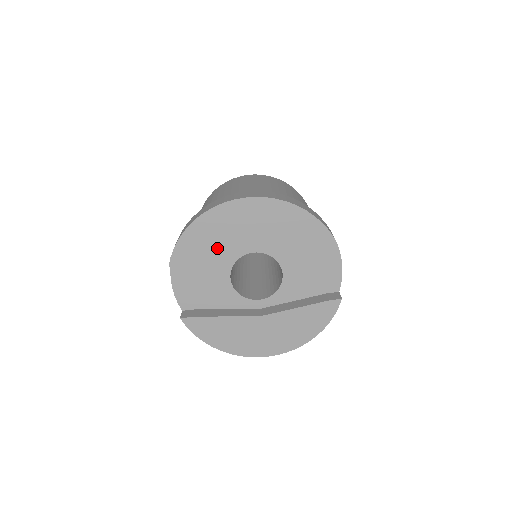
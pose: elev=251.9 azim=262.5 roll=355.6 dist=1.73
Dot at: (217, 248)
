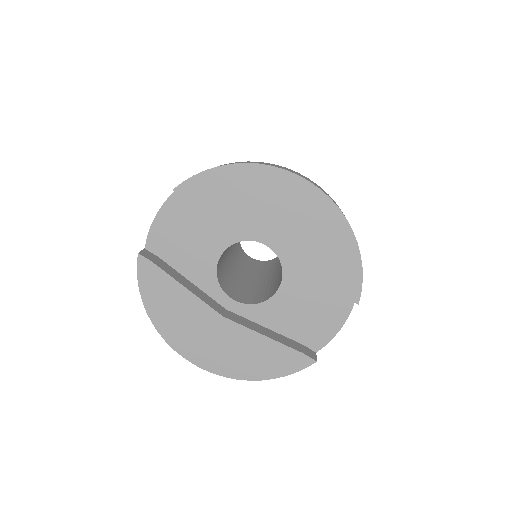
Dot at: (239, 210)
